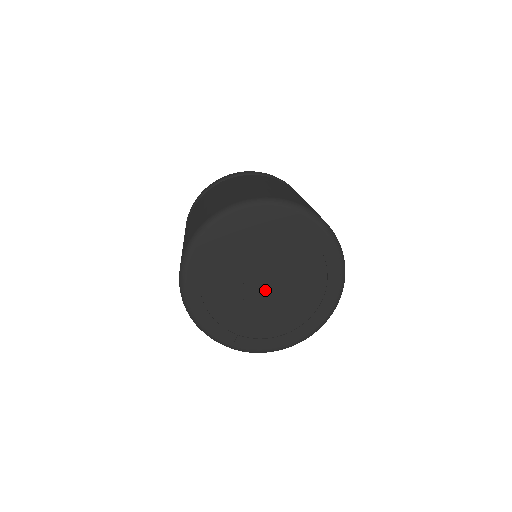
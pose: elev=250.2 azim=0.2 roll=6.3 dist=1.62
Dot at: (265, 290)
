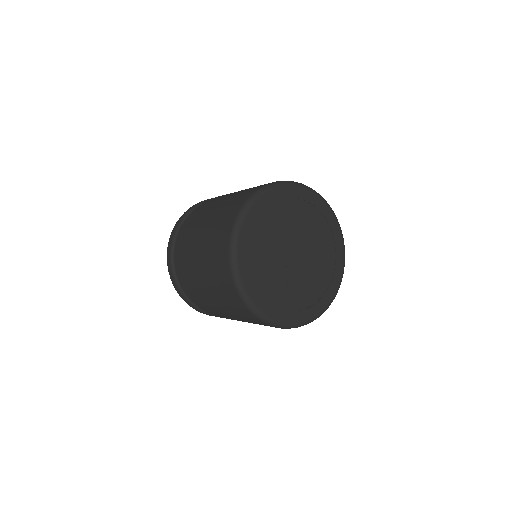
Dot at: (299, 260)
